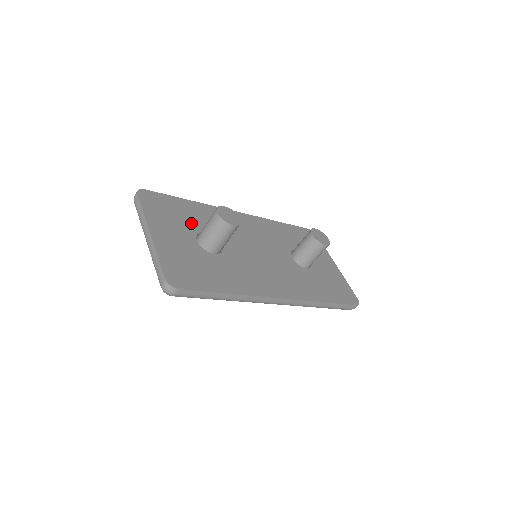
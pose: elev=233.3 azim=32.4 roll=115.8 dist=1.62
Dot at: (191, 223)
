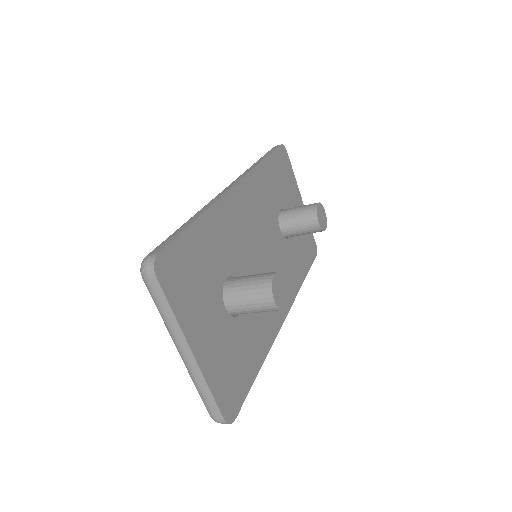
Dot at: (213, 275)
